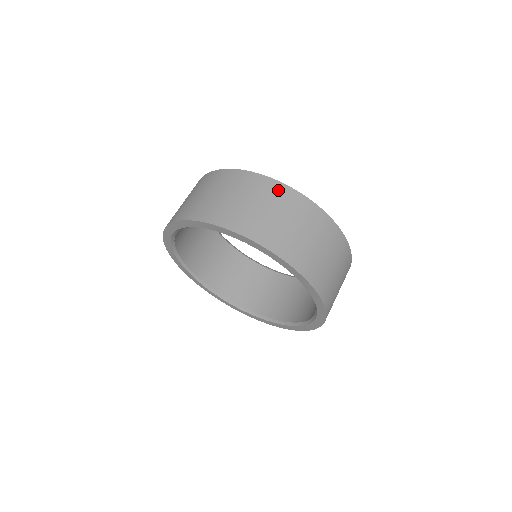
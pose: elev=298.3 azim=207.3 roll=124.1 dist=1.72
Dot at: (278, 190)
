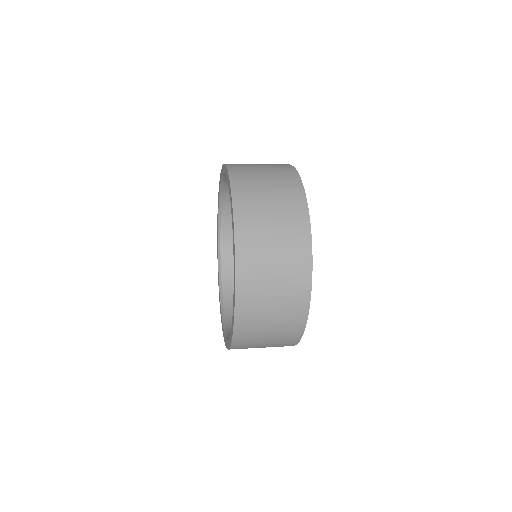
Dot at: occluded
